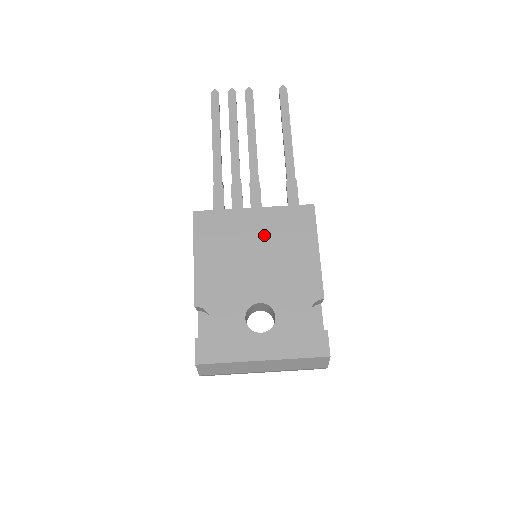
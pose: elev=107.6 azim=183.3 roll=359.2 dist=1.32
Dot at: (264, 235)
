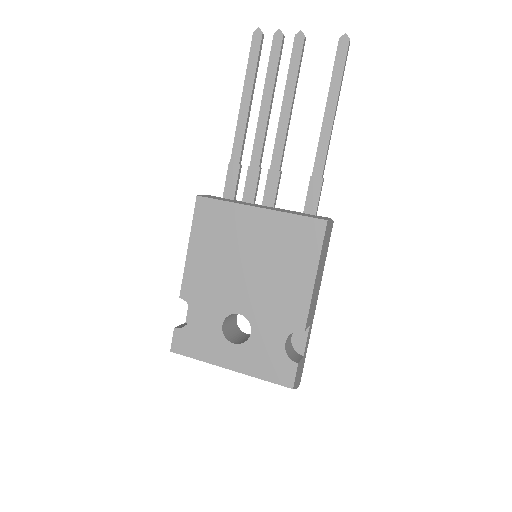
Dot at: (262, 243)
